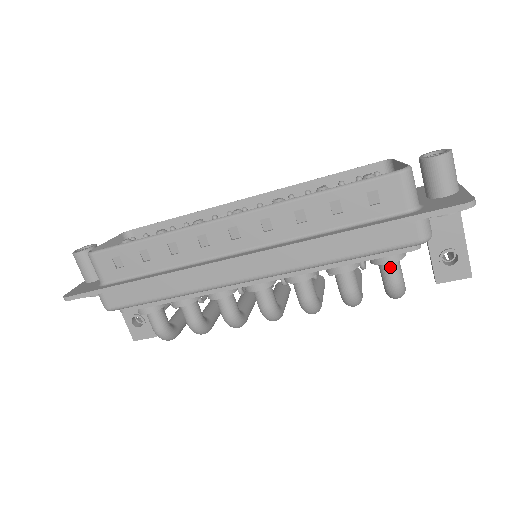
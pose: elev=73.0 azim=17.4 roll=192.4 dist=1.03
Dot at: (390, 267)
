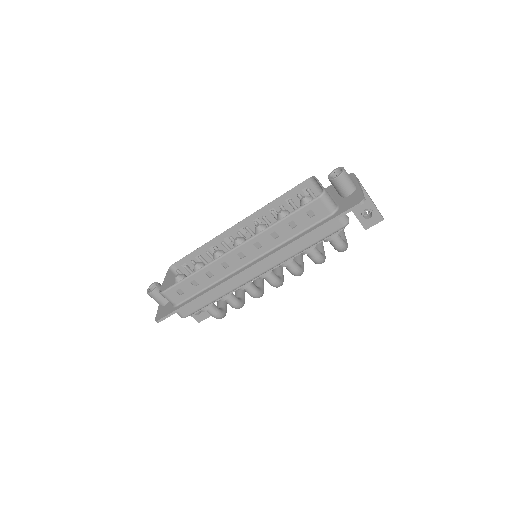
Dot at: (334, 240)
